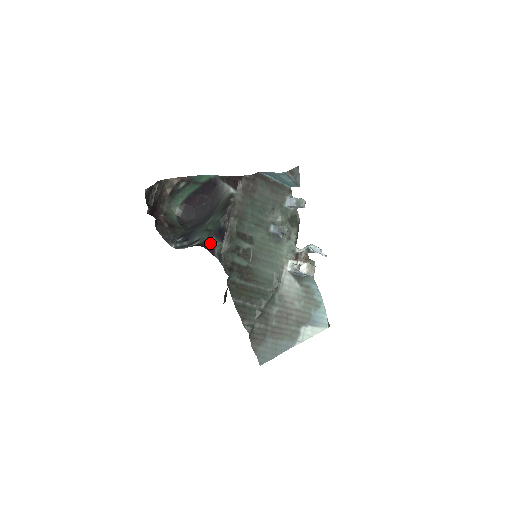
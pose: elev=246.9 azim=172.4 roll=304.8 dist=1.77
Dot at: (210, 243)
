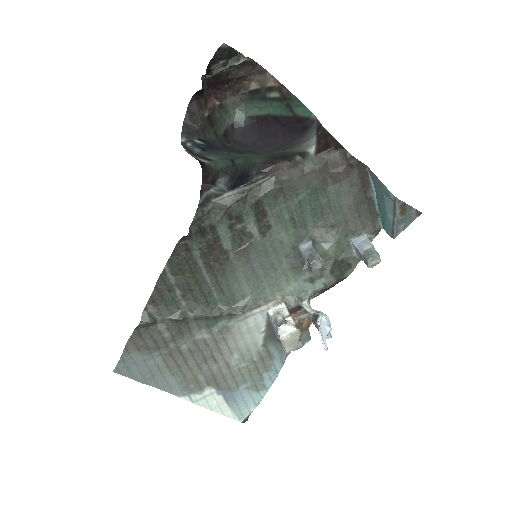
Dot at: (216, 176)
